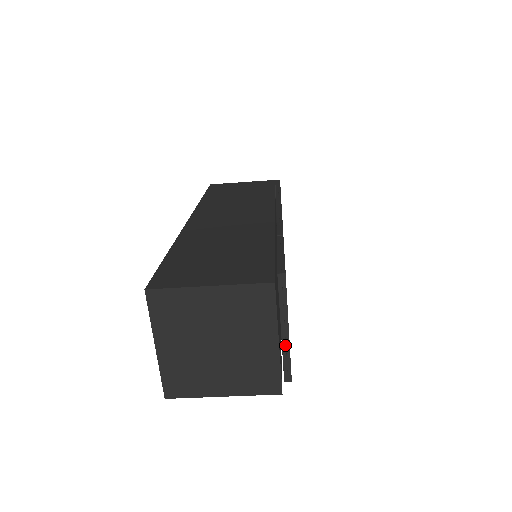
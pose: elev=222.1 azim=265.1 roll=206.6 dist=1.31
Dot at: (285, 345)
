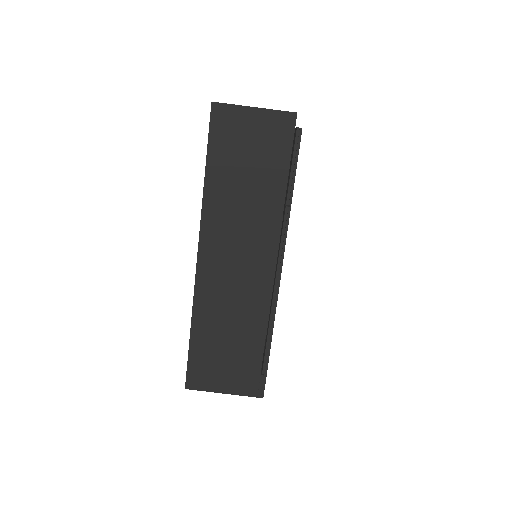
Dot at: occluded
